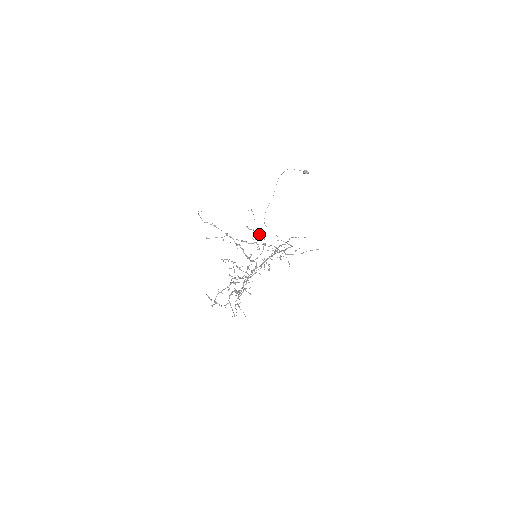
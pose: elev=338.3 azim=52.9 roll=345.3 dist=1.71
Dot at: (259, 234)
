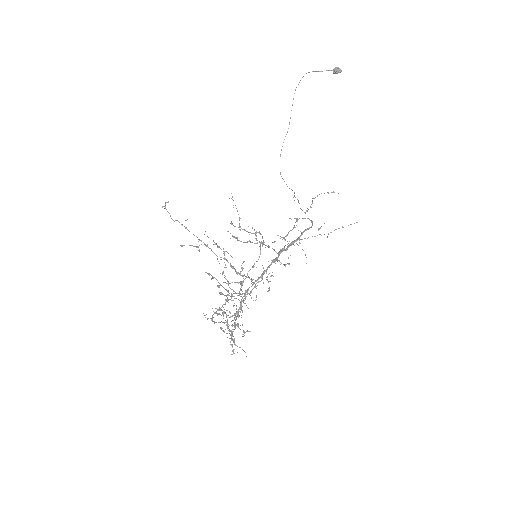
Dot at: occluded
